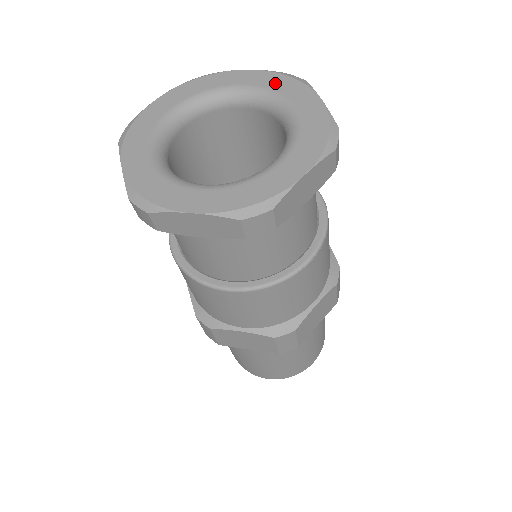
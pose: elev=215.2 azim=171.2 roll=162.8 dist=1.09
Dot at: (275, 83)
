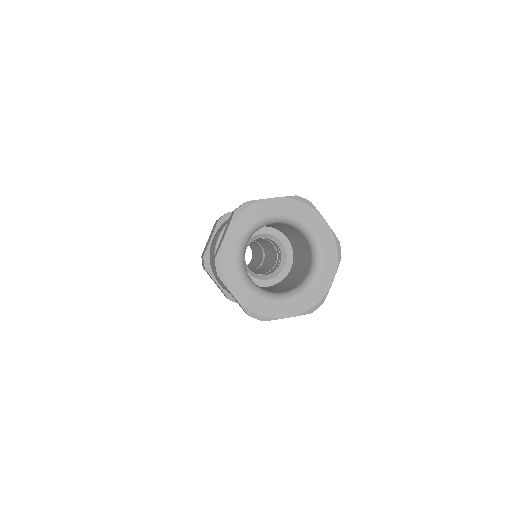
Dot at: (328, 247)
